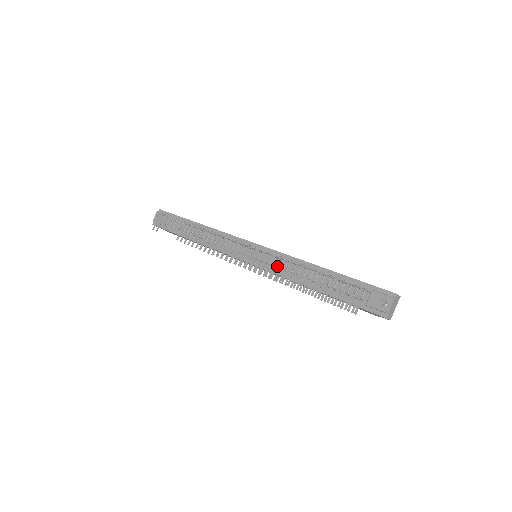
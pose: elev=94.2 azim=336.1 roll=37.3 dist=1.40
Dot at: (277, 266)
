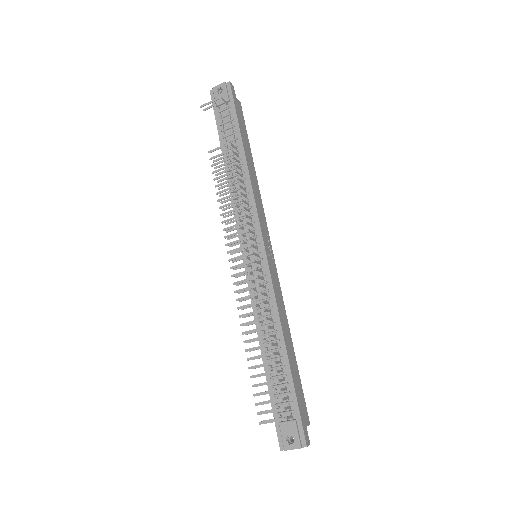
Dot at: (258, 295)
